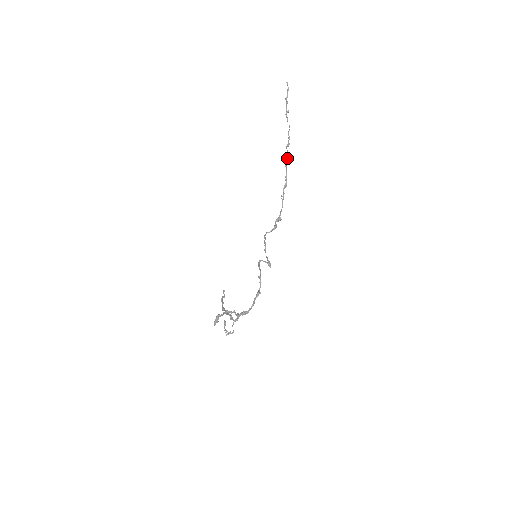
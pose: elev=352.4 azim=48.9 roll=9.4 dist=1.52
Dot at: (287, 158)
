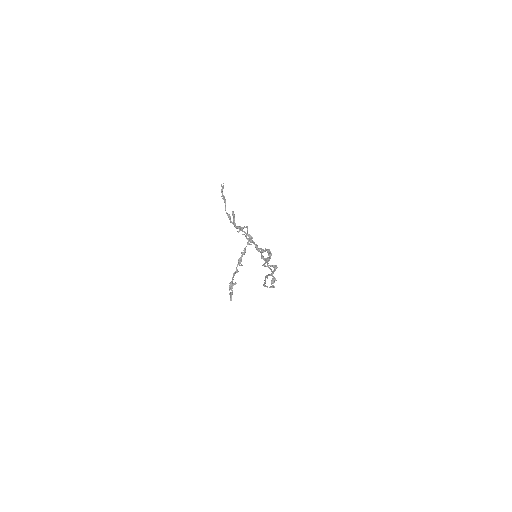
Dot at: (261, 254)
